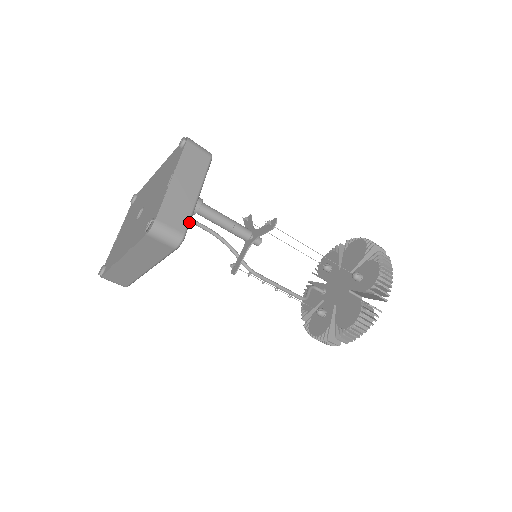
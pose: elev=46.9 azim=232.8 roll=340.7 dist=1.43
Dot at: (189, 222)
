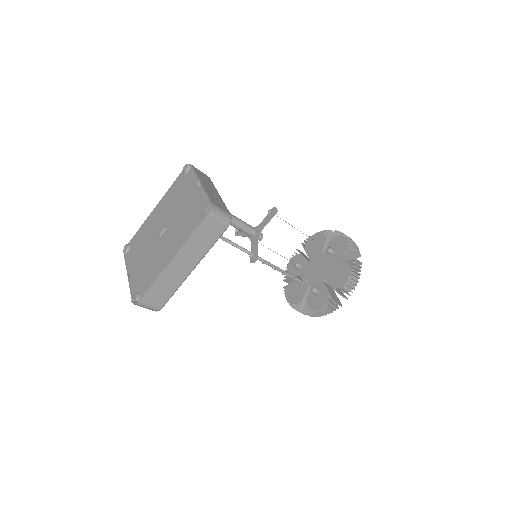
Dot at: (227, 209)
